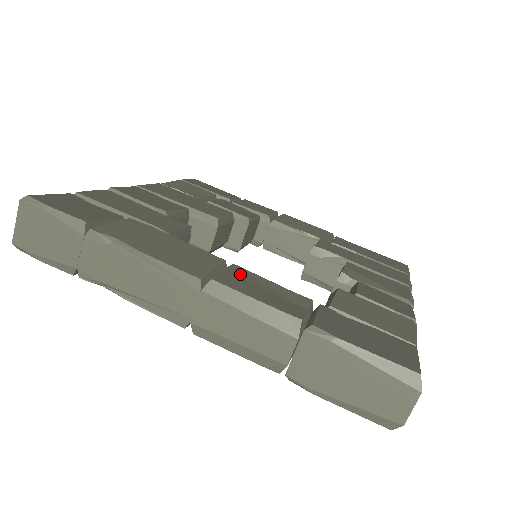
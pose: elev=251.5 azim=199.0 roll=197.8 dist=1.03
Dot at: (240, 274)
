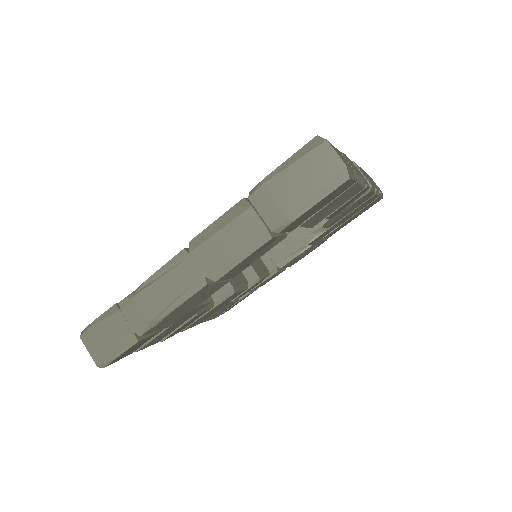
Dot at: occluded
